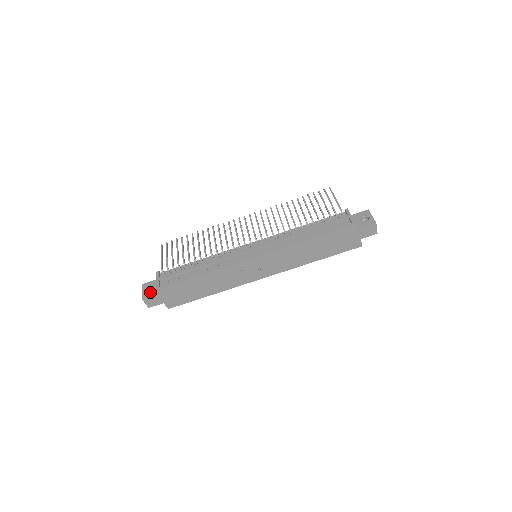
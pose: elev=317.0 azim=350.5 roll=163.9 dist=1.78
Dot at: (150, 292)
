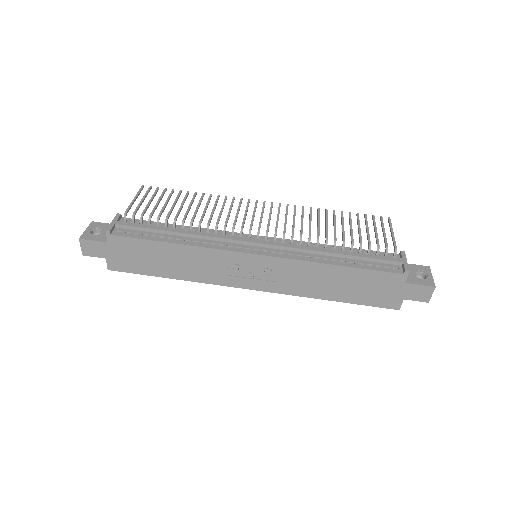
Dot at: (95, 235)
